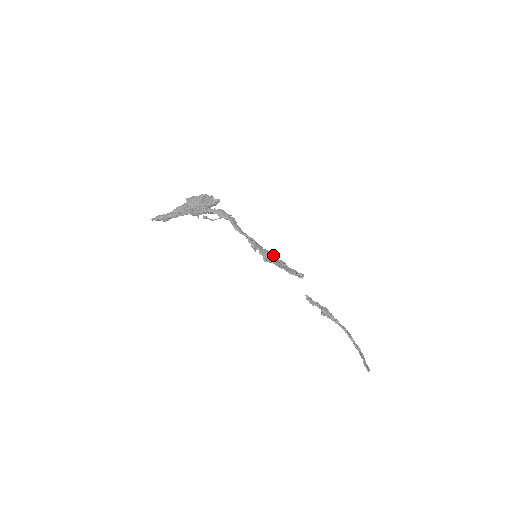
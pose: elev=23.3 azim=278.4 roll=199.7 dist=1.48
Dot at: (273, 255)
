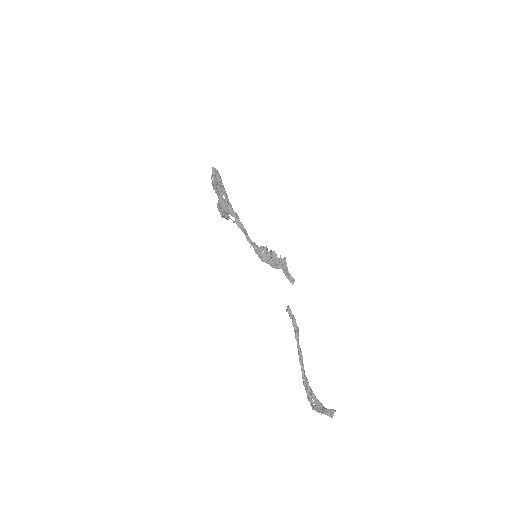
Dot at: (271, 260)
